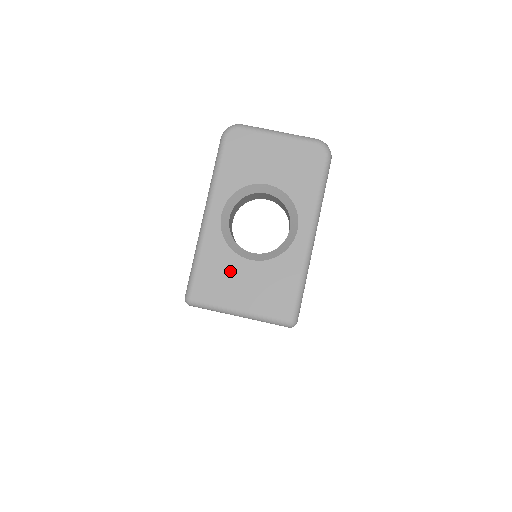
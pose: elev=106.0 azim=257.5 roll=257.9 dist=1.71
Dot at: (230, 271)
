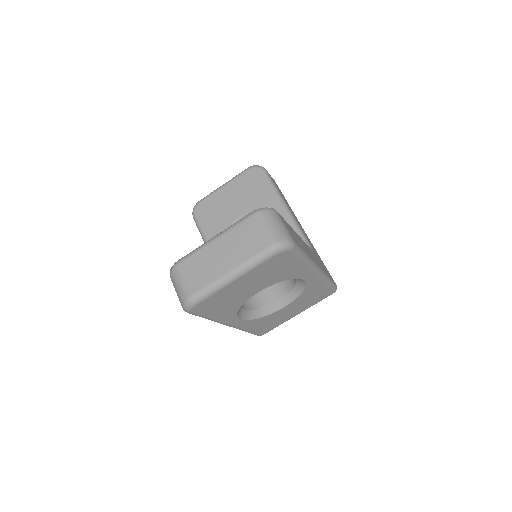
Dot at: (275, 318)
